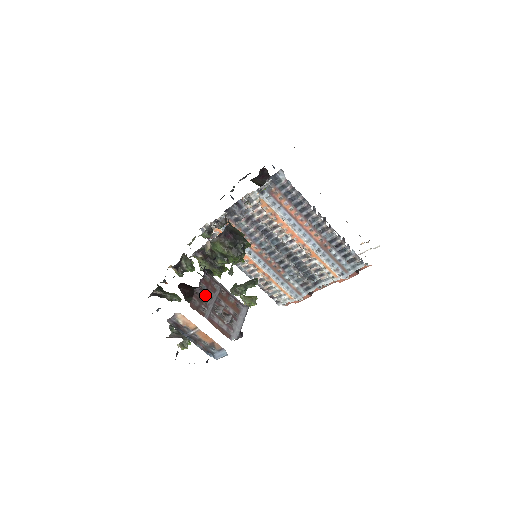
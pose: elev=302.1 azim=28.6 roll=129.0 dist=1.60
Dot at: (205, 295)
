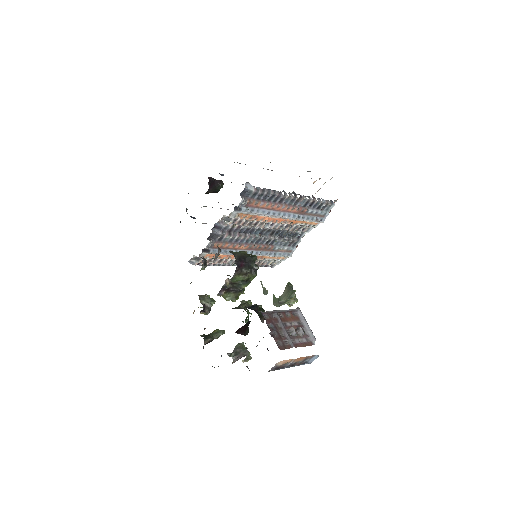
Dot at: (277, 331)
